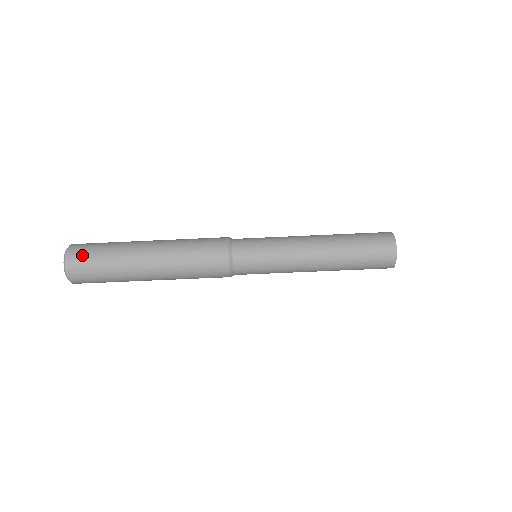
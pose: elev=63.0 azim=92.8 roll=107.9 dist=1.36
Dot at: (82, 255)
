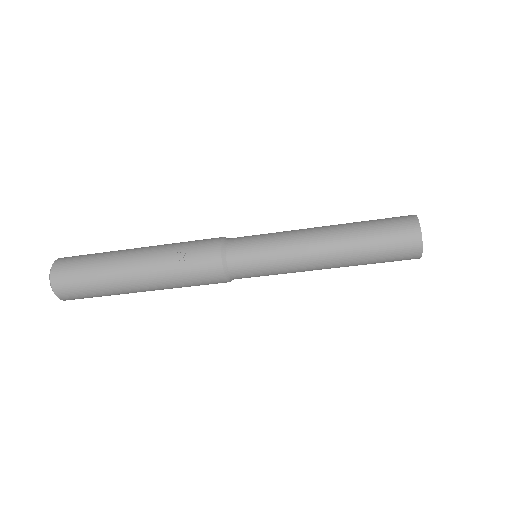
Dot at: (67, 279)
